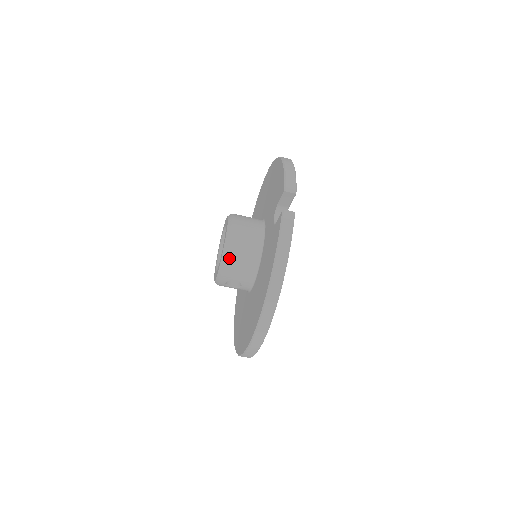
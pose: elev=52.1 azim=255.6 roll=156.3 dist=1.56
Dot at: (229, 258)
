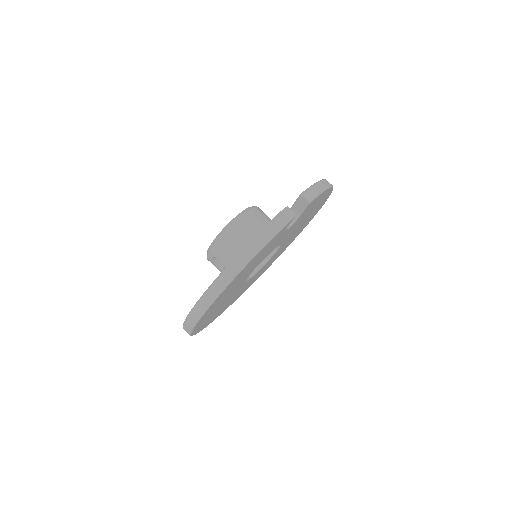
Dot at: (226, 235)
